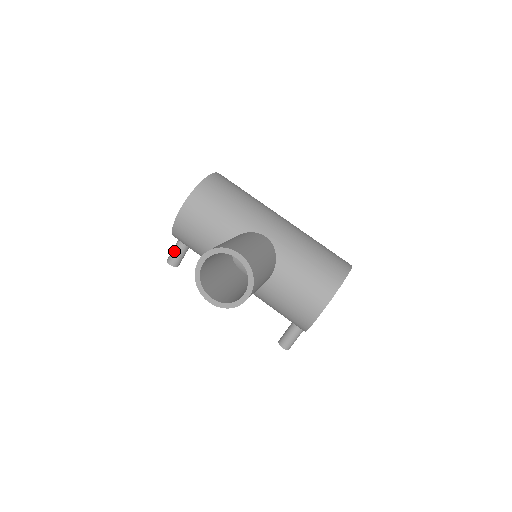
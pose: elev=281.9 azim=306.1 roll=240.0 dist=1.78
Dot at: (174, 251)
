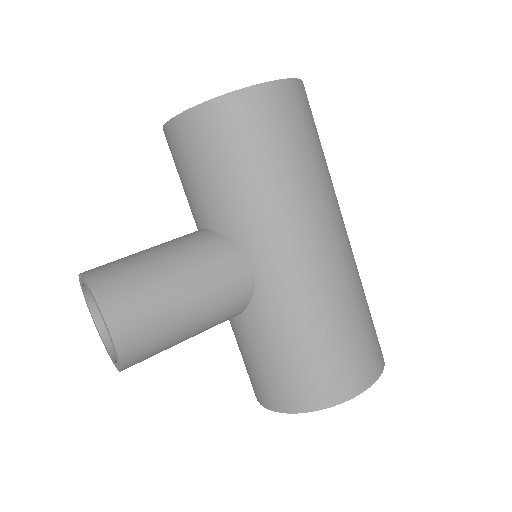
Dot at: occluded
